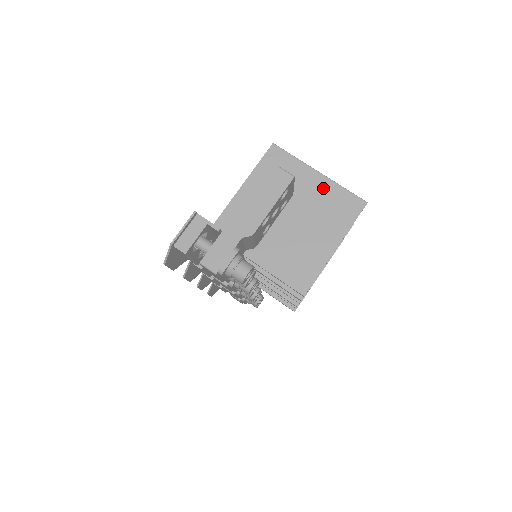
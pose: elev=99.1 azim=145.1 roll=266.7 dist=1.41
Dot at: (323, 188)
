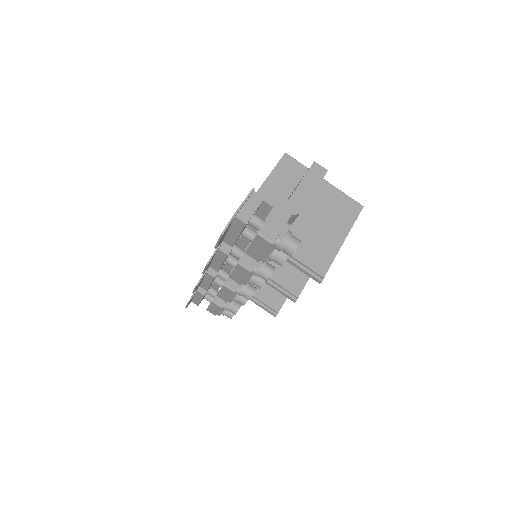
Dot at: (329, 192)
